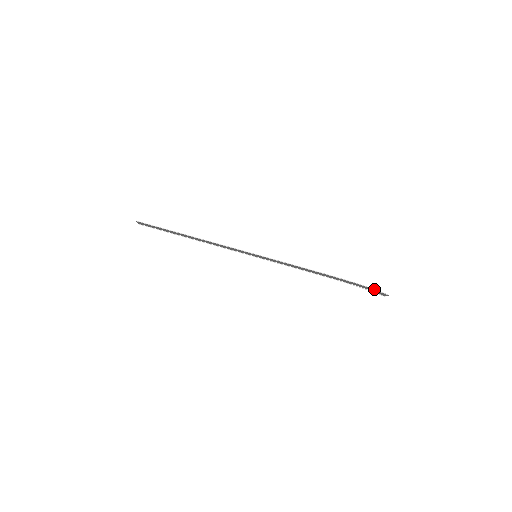
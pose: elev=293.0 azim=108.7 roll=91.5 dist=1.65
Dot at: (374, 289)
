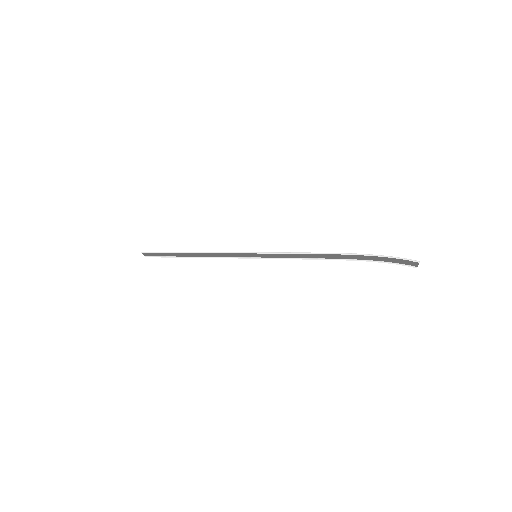
Dot at: (396, 257)
